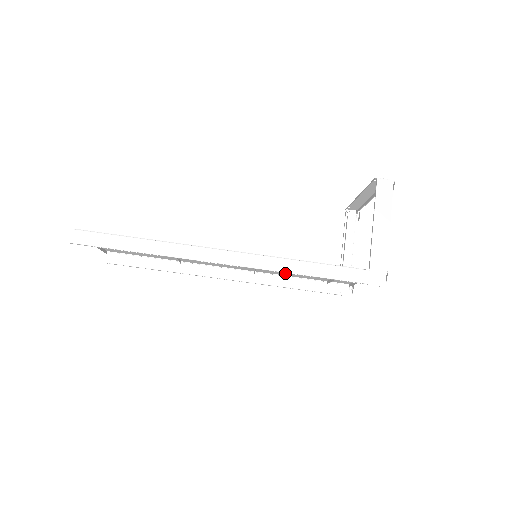
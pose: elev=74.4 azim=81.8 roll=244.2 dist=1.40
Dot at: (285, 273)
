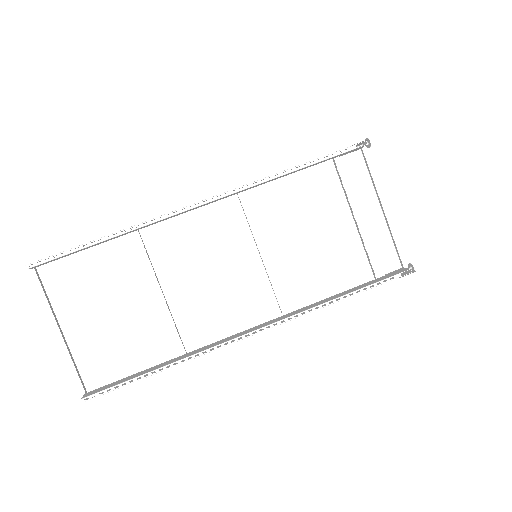
Dot at: (313, 284)
